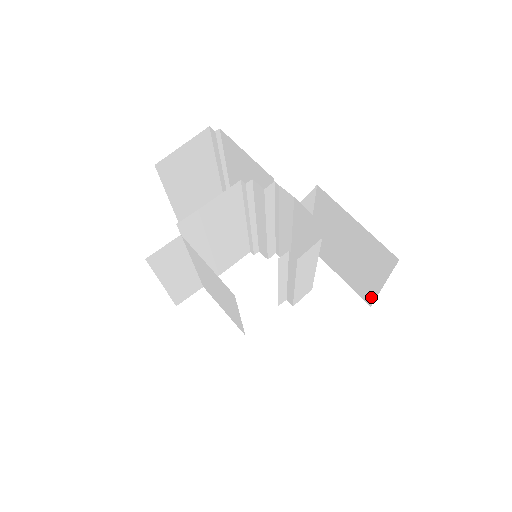
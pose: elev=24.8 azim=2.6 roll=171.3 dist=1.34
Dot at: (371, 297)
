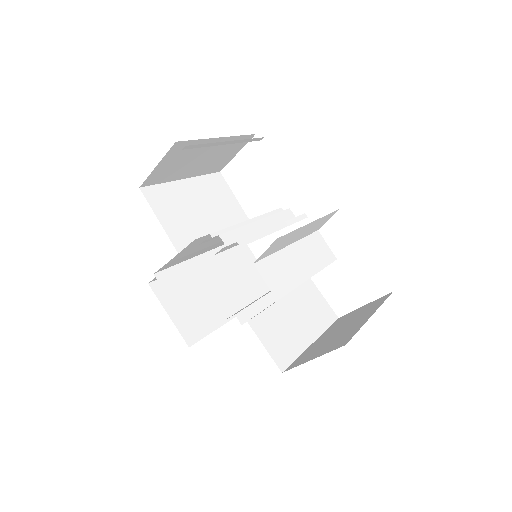
Dot at: occluded
